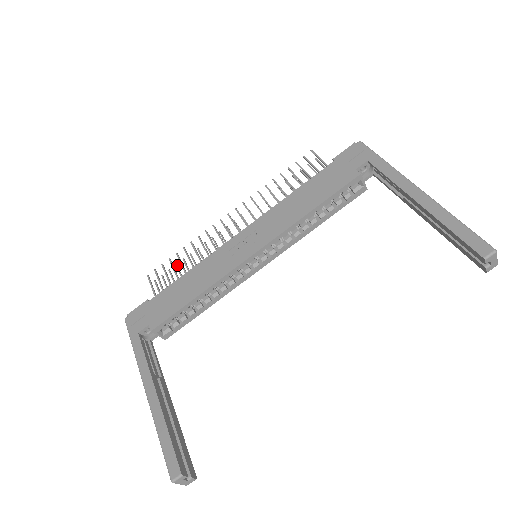
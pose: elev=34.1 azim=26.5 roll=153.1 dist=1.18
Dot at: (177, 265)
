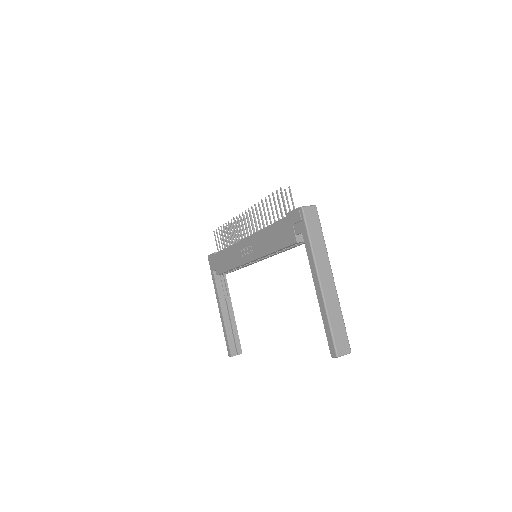
Dot at: (228, 226)
